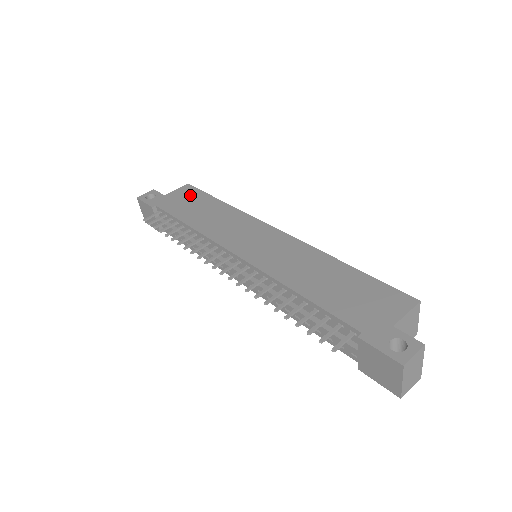
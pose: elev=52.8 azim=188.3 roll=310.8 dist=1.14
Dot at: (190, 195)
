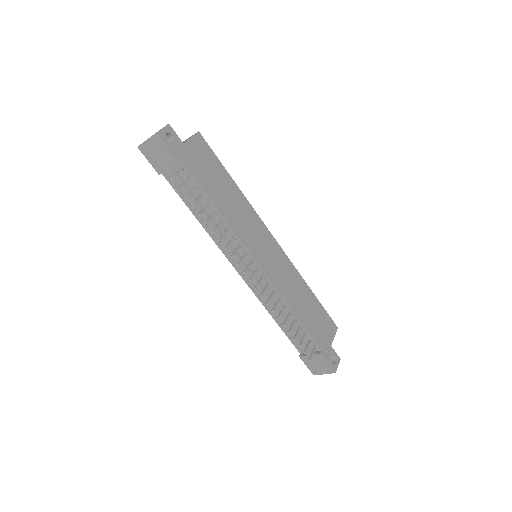
Dot at: (207, 157)
